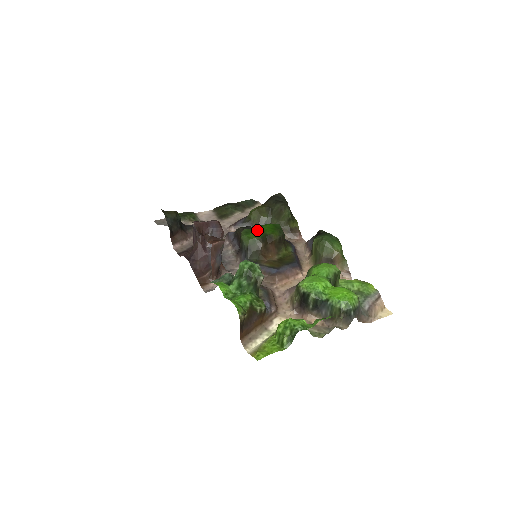
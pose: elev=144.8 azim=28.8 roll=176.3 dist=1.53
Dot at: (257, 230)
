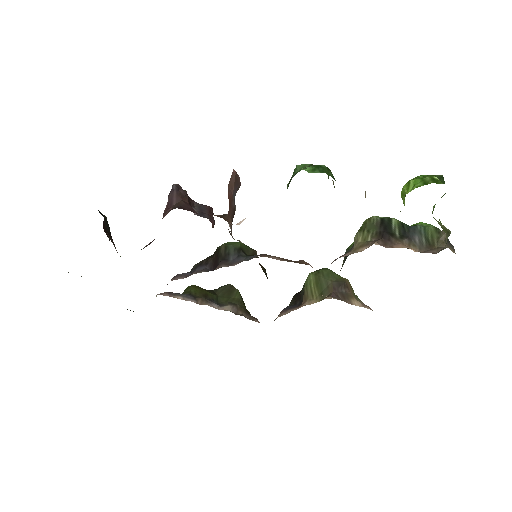
Dot at: occluded
